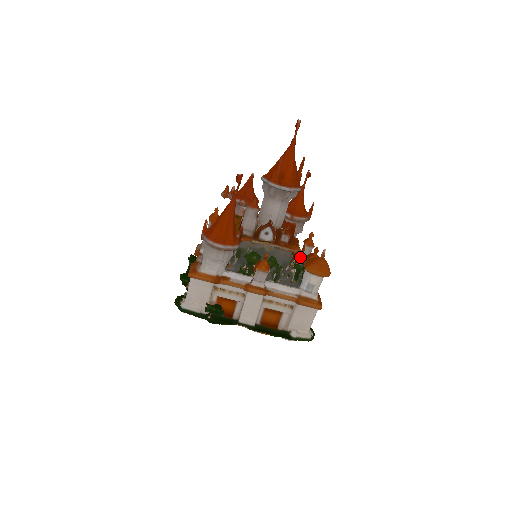
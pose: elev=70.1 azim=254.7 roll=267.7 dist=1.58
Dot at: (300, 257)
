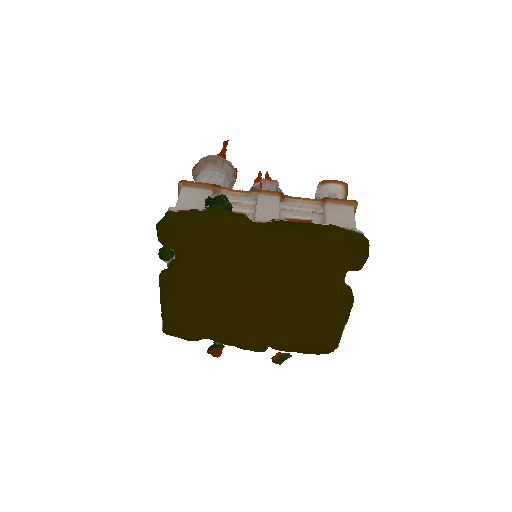
Dot at: occluded
